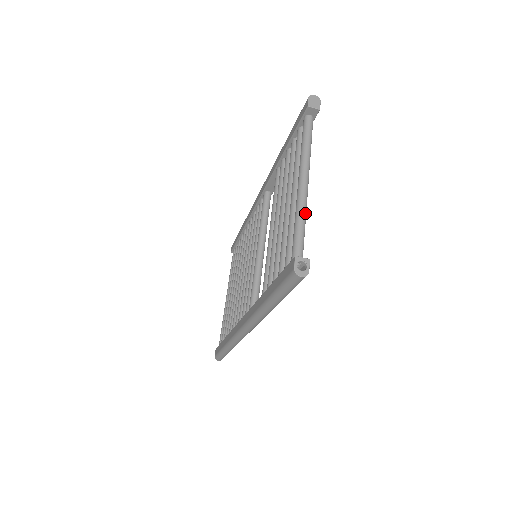
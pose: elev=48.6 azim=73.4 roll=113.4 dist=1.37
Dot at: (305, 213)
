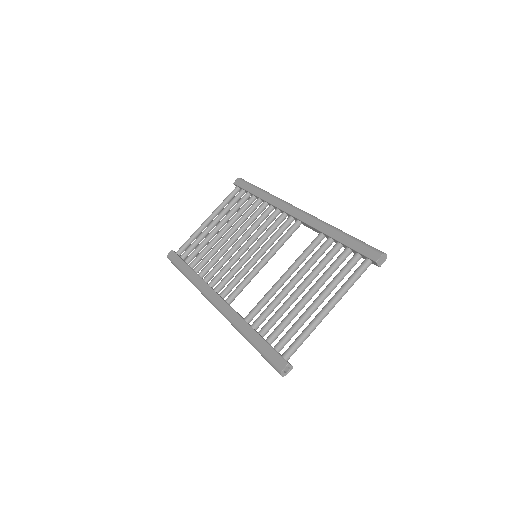
Dot at: occluded
